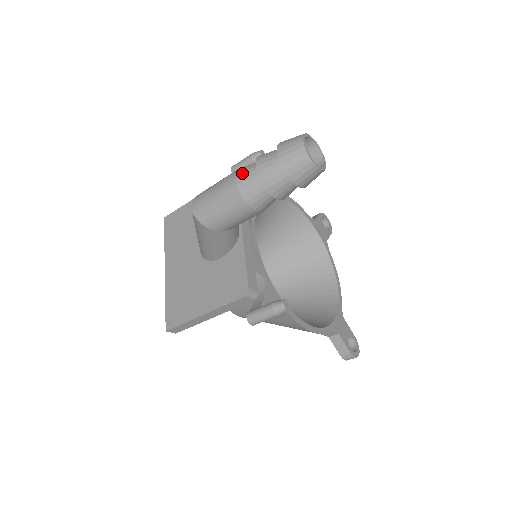
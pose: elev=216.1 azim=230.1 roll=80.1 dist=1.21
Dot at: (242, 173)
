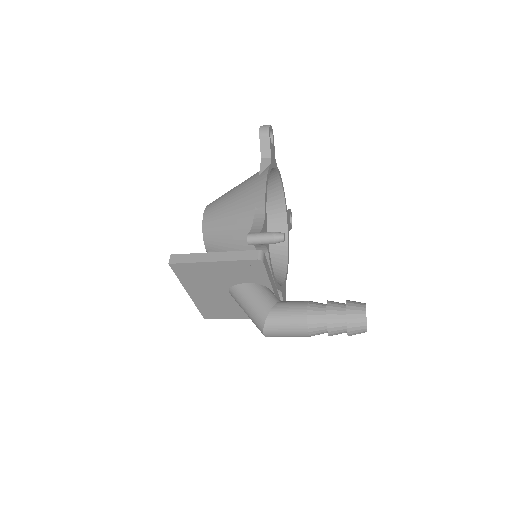
Dot at: (314, 332)
